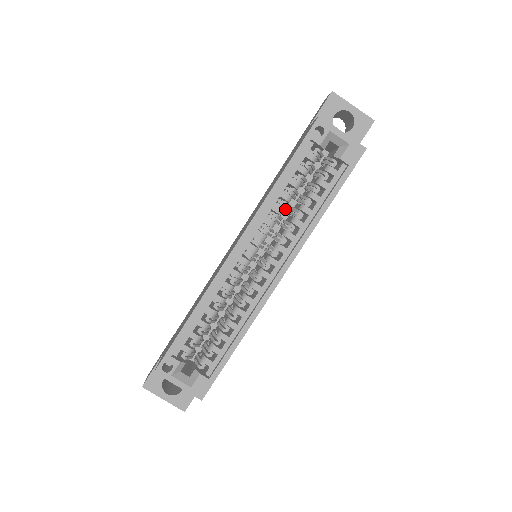
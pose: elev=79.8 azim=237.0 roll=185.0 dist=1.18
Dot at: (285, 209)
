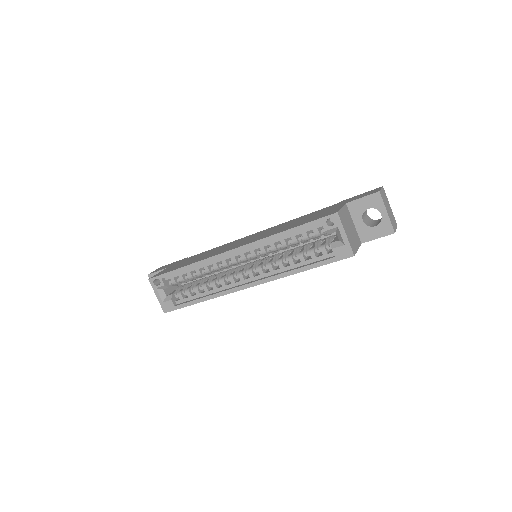
Dot at: (281, 249)
